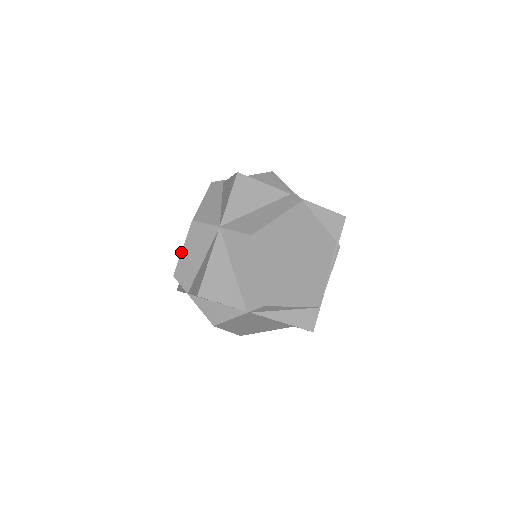
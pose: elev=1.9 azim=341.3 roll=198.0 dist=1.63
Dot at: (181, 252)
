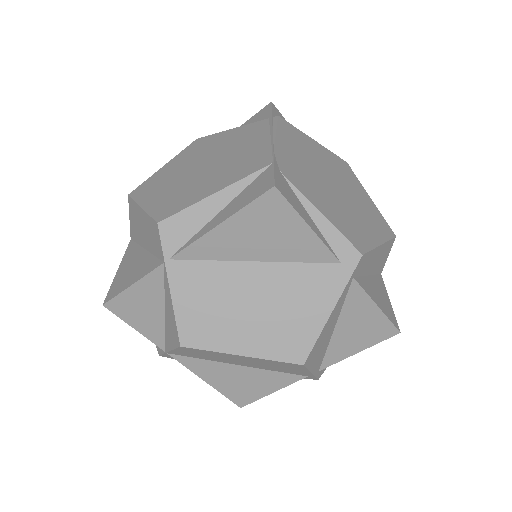
Dot at: occluded
